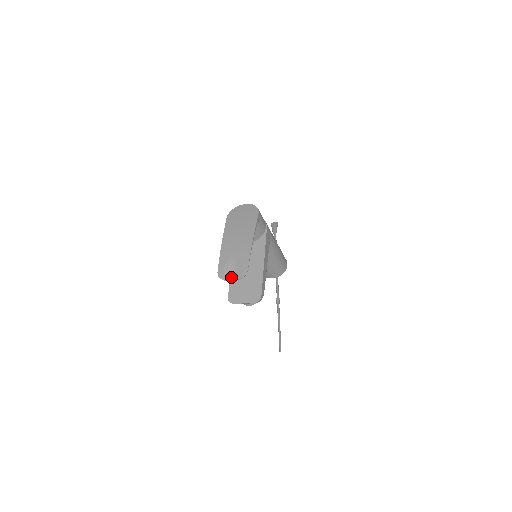
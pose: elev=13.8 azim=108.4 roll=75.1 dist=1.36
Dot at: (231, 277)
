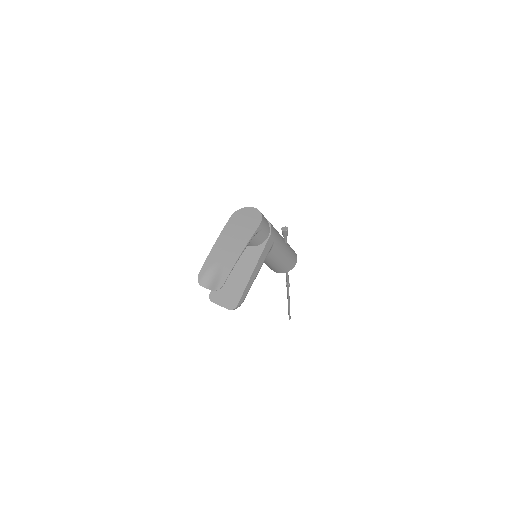
Dot at: (208, 285)
